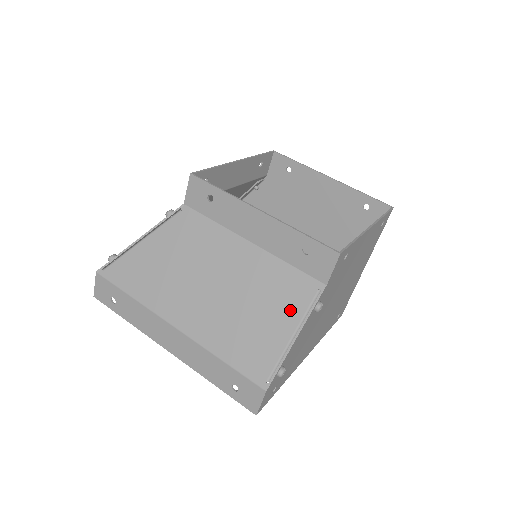
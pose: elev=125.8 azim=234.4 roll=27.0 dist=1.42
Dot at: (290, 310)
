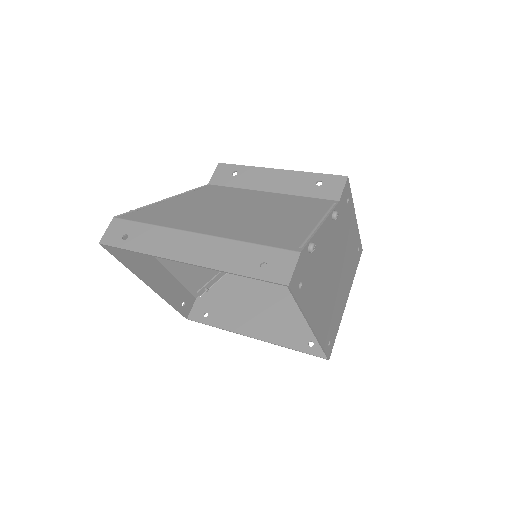
Dot at: (312, 213)
